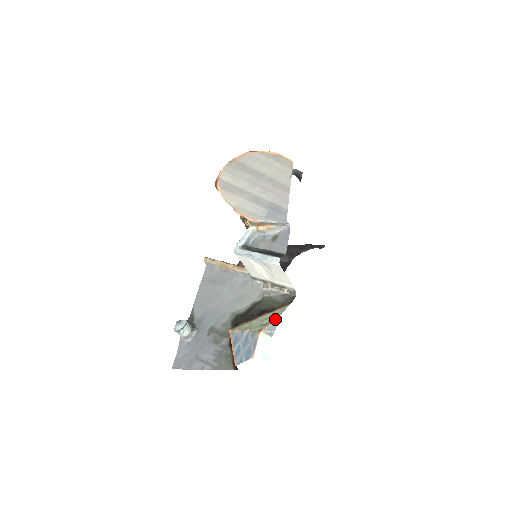
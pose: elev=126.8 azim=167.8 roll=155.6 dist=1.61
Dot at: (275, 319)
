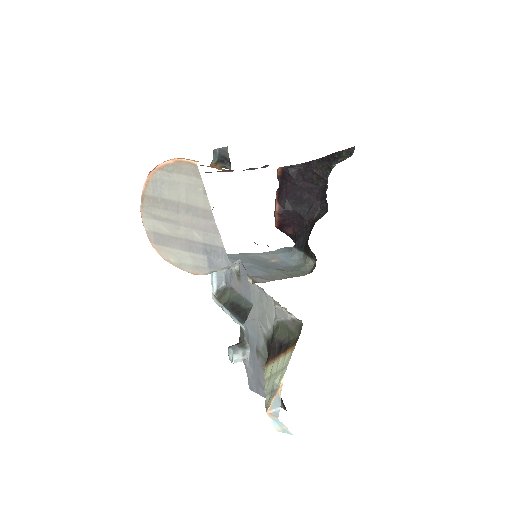
Dot at: (278, 387)
